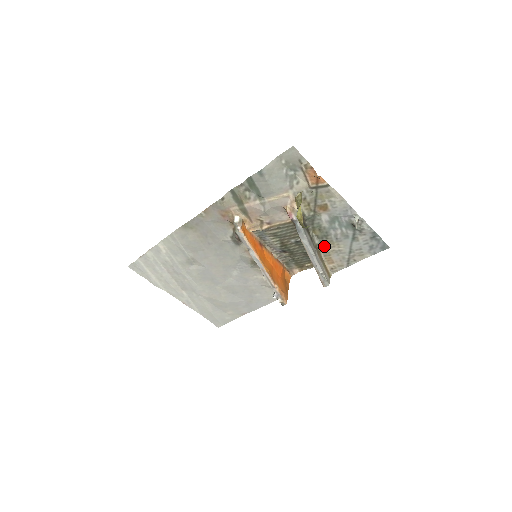
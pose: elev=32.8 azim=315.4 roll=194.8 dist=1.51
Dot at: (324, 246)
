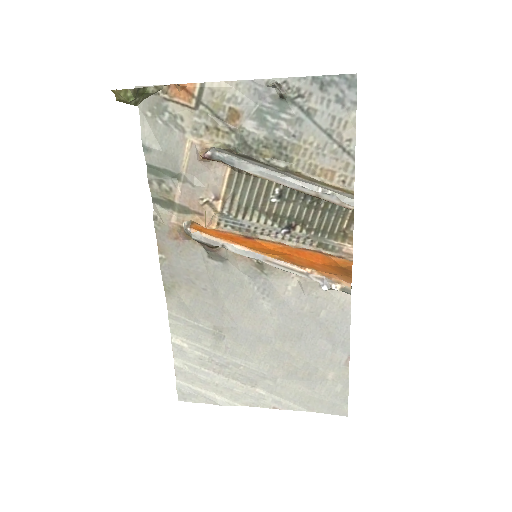
Dot at: (296, 162)
